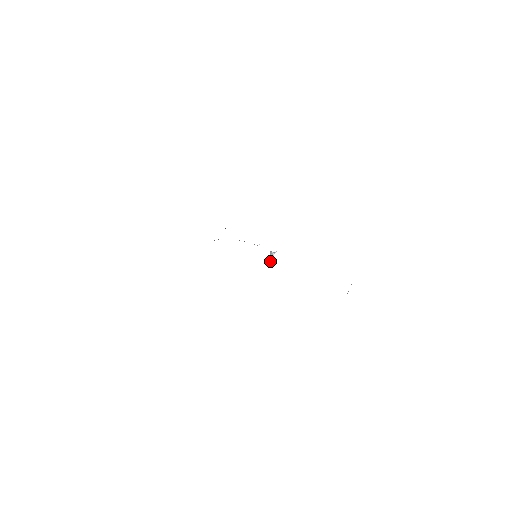
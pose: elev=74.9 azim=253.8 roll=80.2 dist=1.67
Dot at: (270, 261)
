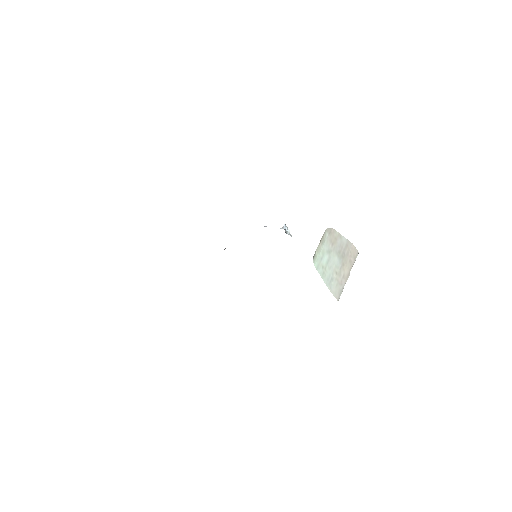
Dot at: (288, 234)
